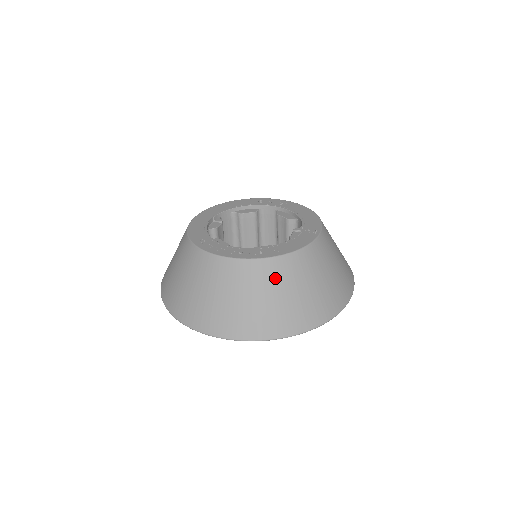
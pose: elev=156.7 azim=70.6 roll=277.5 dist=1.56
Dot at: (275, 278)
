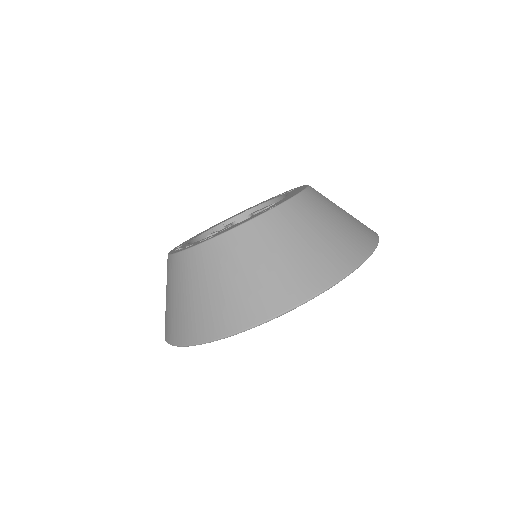
Dot at: (201, 268)
